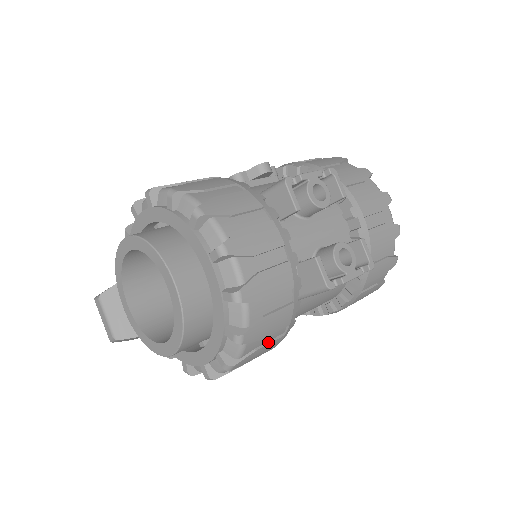
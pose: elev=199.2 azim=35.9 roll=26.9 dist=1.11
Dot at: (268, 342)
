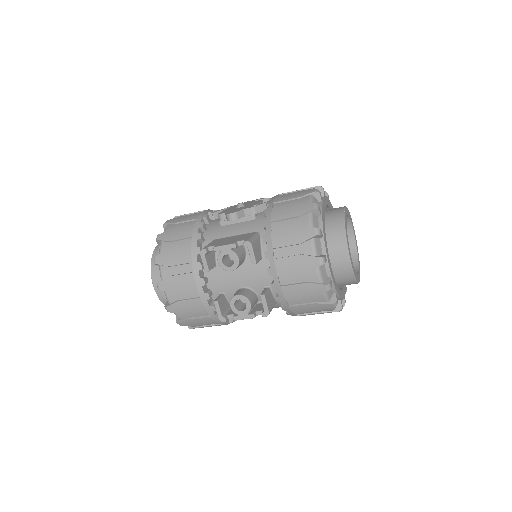
Dot at: (210, 325)
